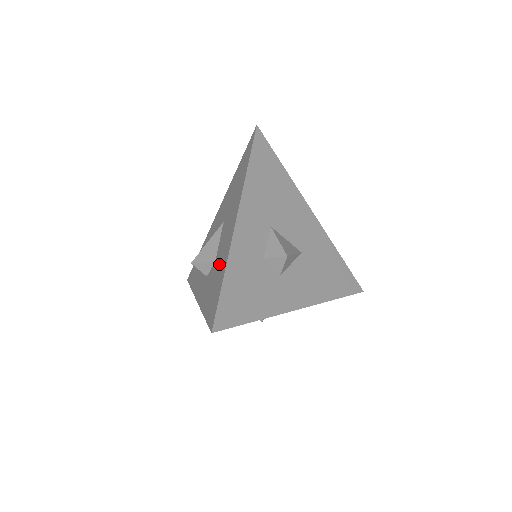
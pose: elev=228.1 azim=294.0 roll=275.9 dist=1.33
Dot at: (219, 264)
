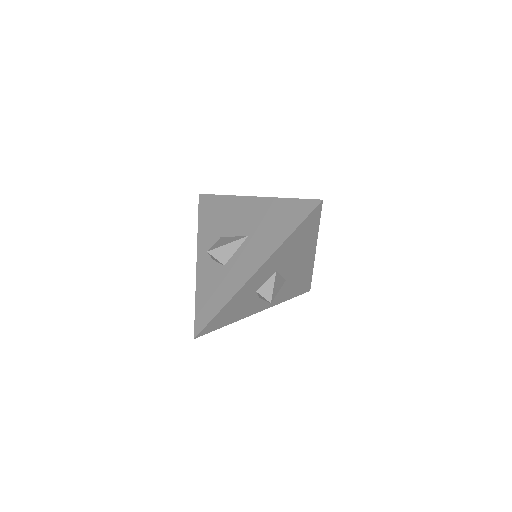
Dot at: (225, 282)
